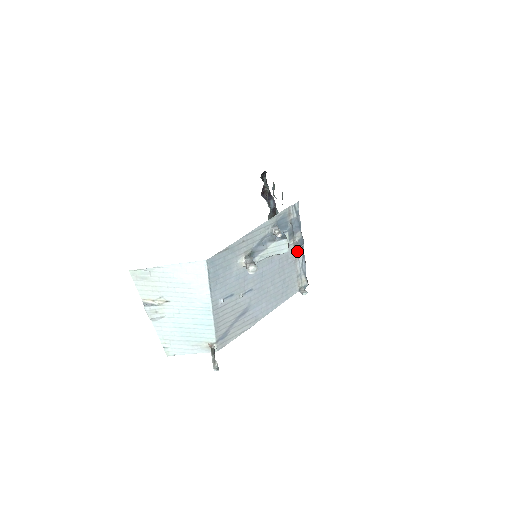
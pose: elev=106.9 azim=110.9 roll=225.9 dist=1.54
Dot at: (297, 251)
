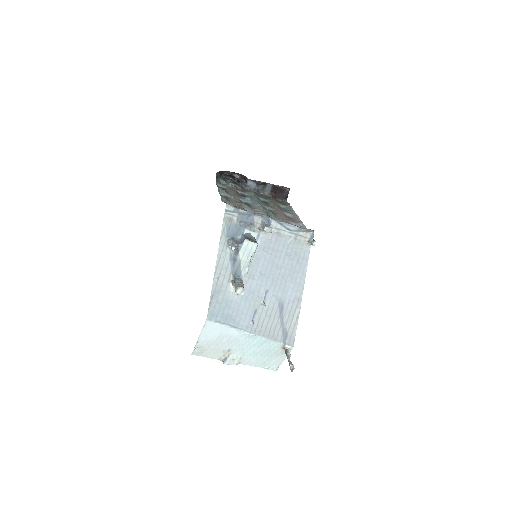
Dot at: occluded
